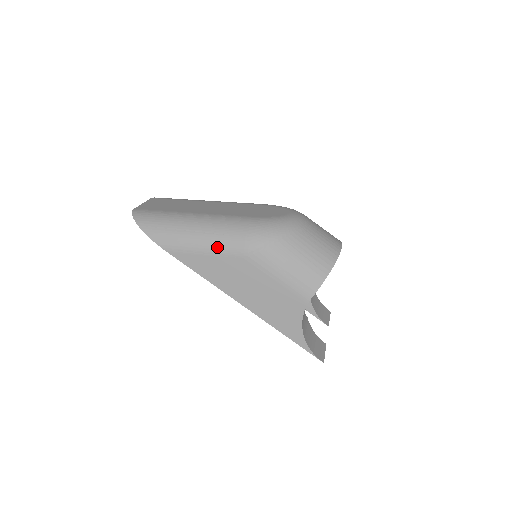
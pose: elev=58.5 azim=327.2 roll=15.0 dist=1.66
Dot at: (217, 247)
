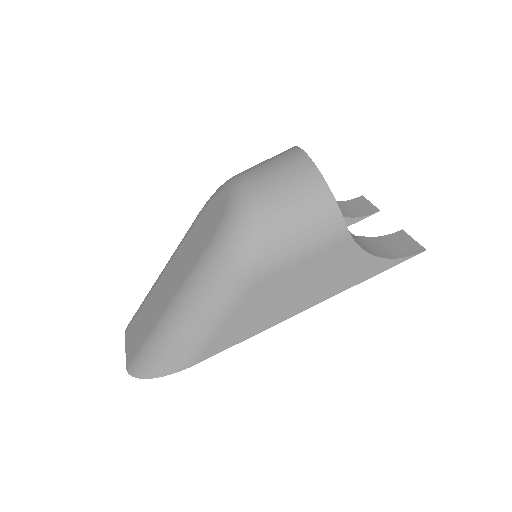
Dot at: (223, 308)
